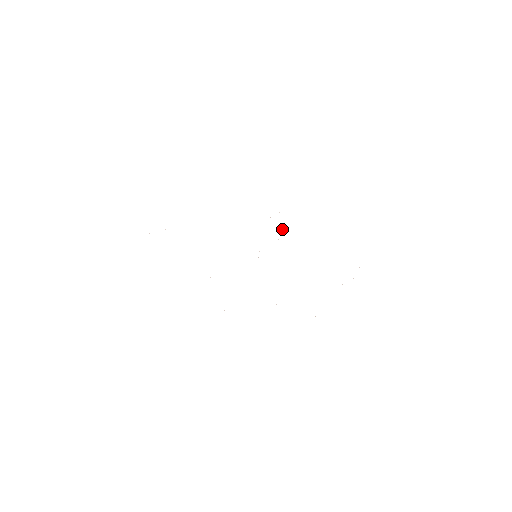
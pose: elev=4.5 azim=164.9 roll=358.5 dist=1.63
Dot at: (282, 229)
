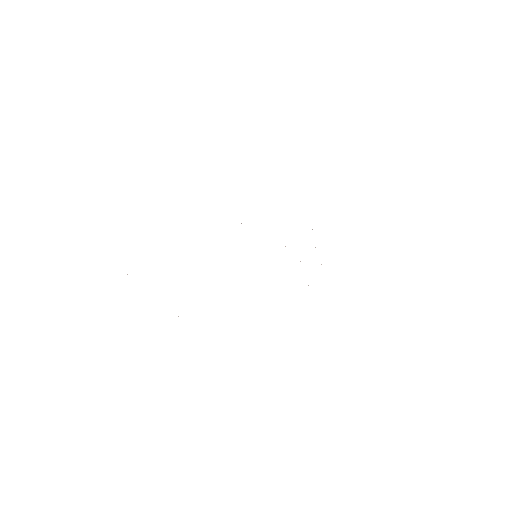
Dot at: occluded
